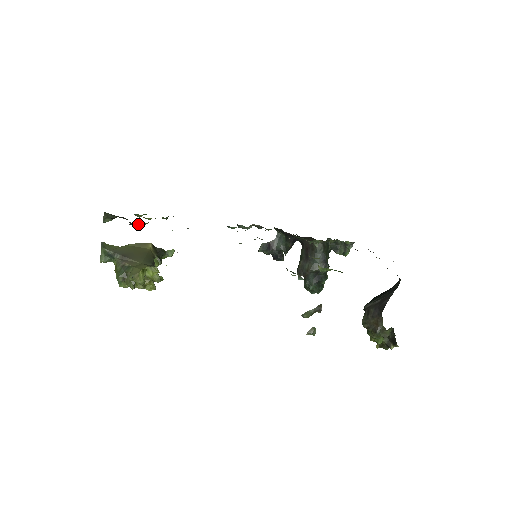
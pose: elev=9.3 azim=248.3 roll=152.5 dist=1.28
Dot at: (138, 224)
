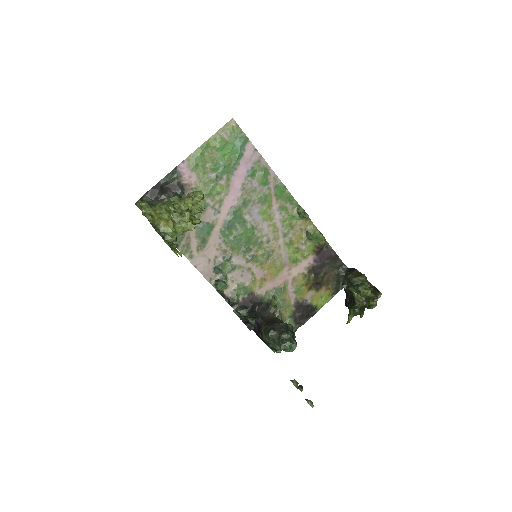
Dot at: (181, 197)
